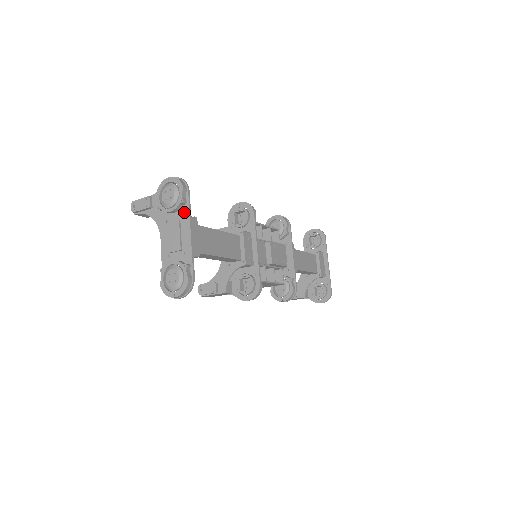
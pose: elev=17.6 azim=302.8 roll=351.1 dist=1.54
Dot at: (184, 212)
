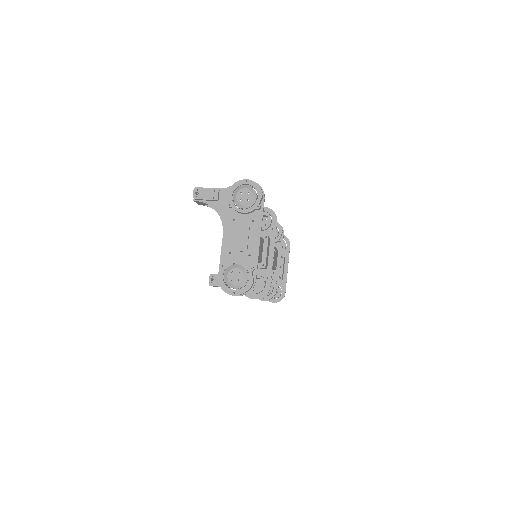
Dot at: (256, 217)
